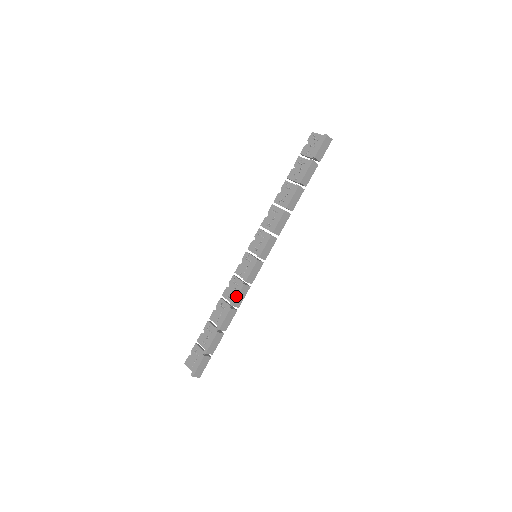
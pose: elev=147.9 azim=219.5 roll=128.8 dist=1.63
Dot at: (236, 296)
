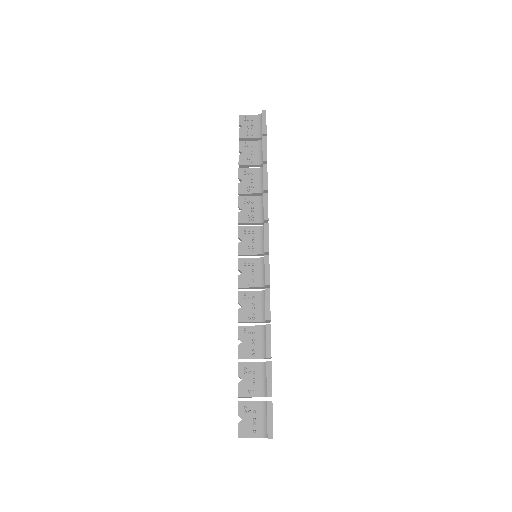
Dot at: (268, 306)
